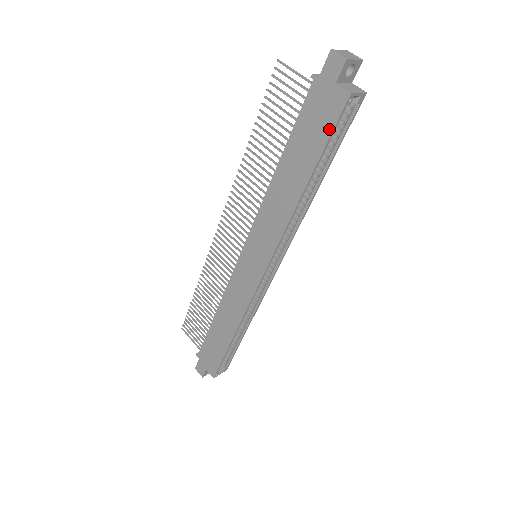
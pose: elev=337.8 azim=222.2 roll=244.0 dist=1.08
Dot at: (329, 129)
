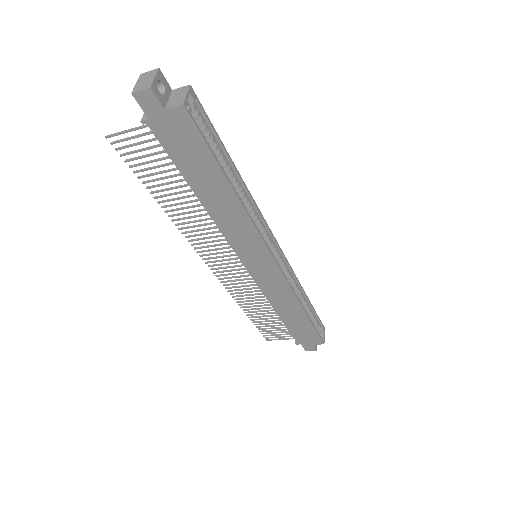
Dot at: (199, 140)
